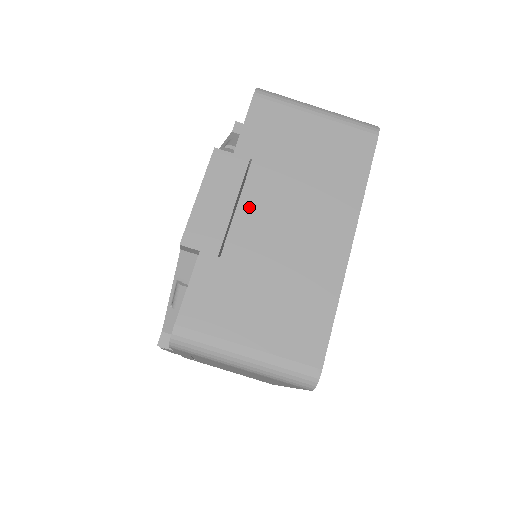
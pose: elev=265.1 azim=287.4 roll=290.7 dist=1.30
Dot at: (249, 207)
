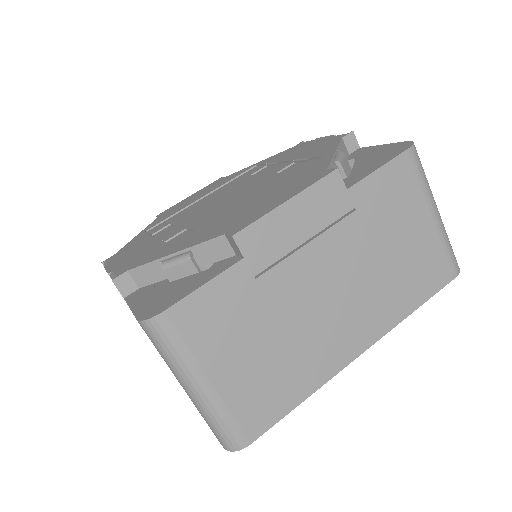
Dot at: (317, 253)
